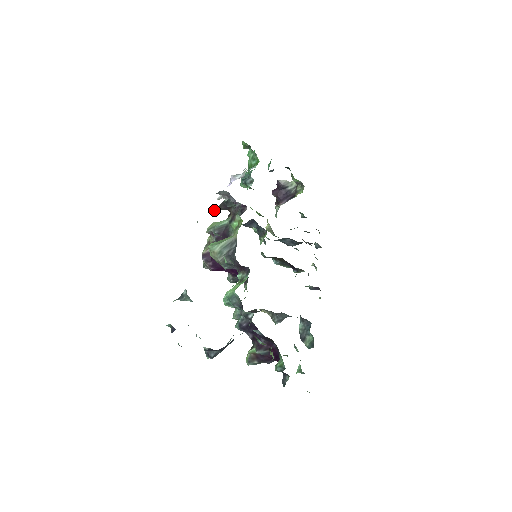
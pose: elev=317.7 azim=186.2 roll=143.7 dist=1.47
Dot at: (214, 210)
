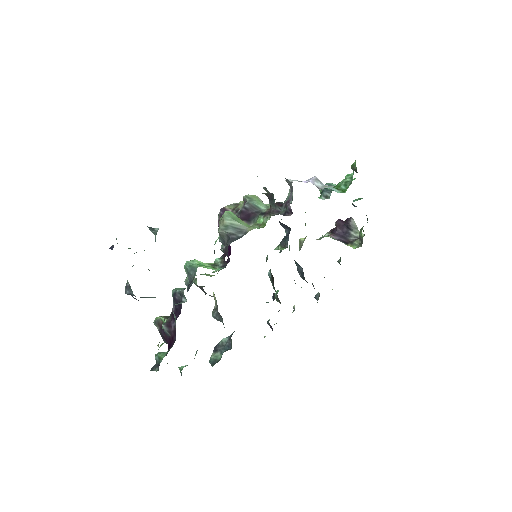
Dot at: (265, 189)
